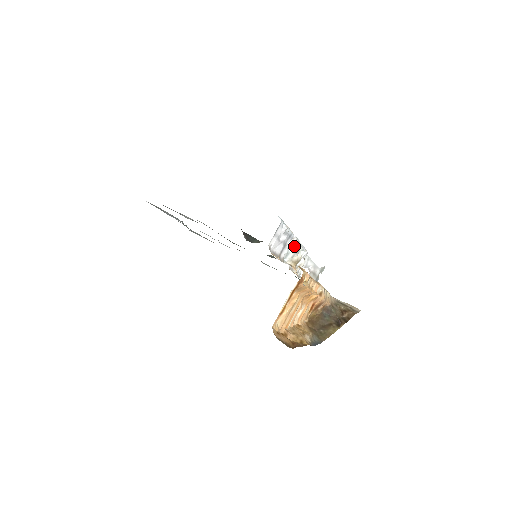
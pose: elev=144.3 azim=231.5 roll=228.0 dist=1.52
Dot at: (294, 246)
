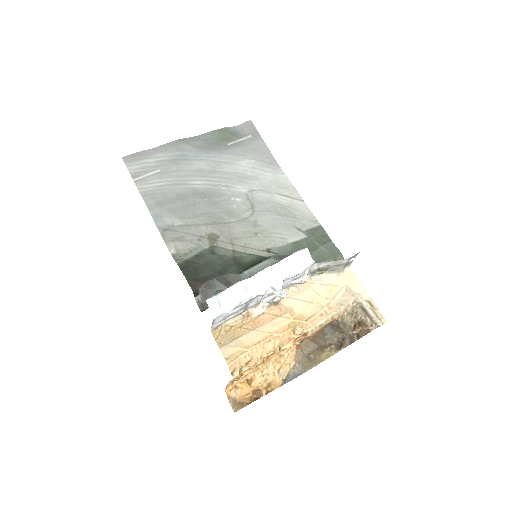
Dot at: (264, 297)
